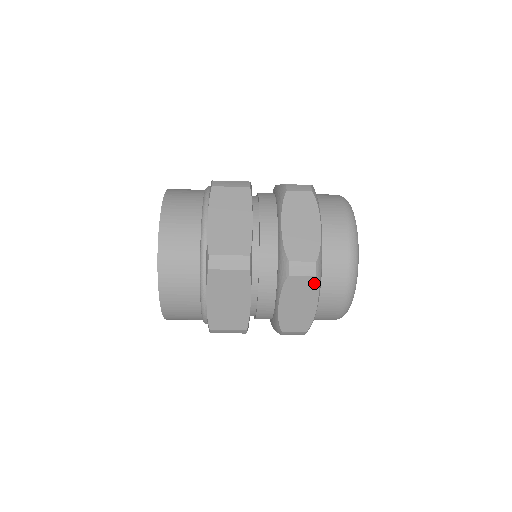
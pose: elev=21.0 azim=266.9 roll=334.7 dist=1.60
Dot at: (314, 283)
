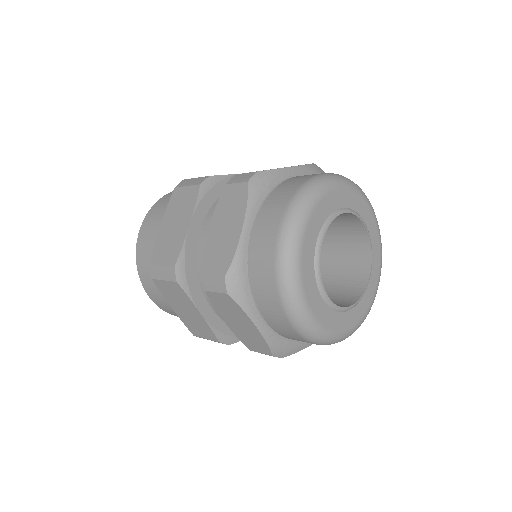
Dot at: (233, 302)
